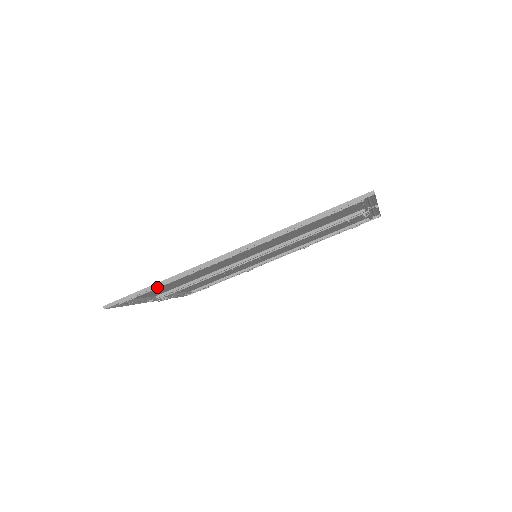
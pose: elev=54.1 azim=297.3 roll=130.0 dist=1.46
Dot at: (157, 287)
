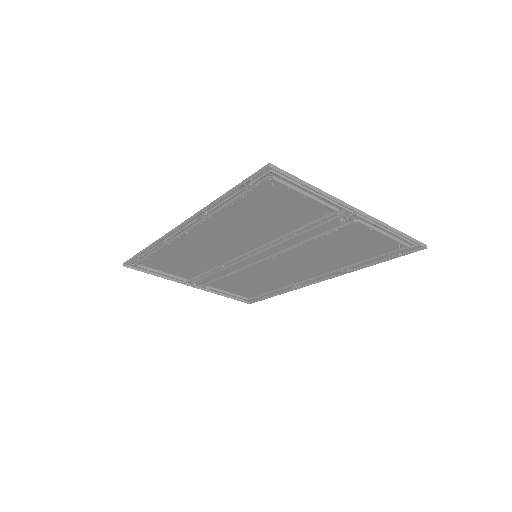
Dot at: (150, 254)
